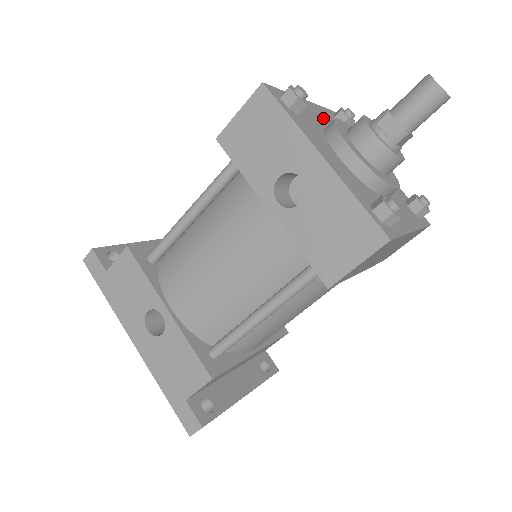
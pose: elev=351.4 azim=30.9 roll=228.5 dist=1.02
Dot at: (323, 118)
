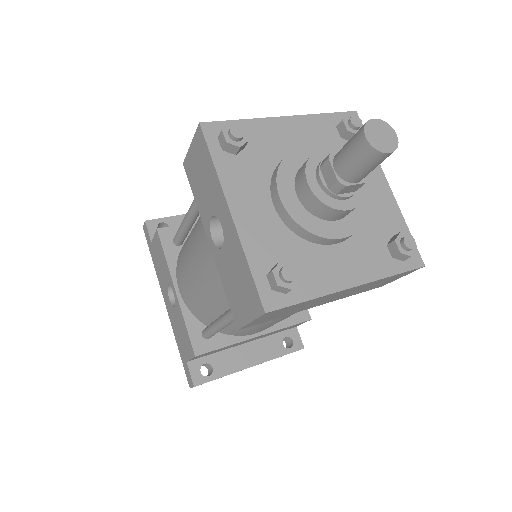
Dot at: (303, 137)
